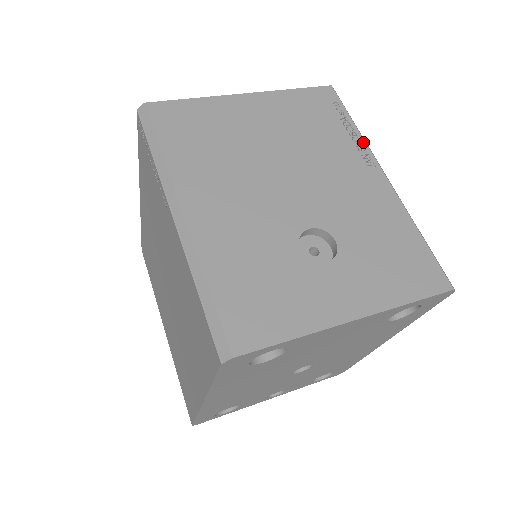
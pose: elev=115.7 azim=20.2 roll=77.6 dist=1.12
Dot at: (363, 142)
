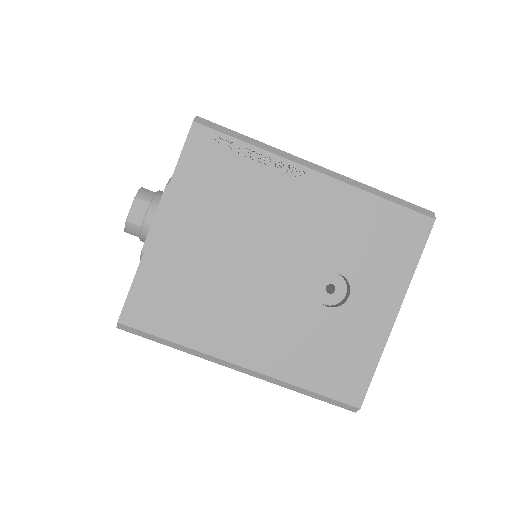
Dot at: (274, 157)
